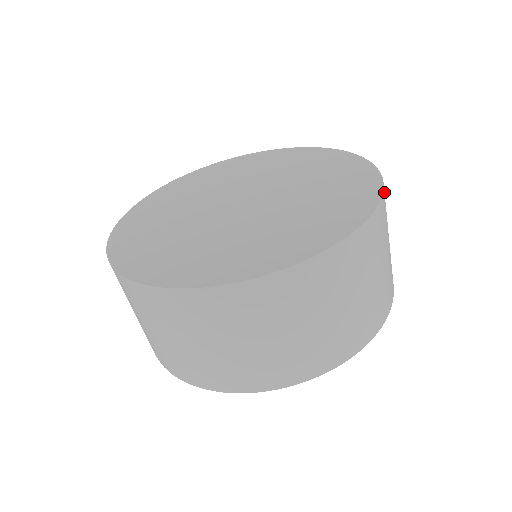
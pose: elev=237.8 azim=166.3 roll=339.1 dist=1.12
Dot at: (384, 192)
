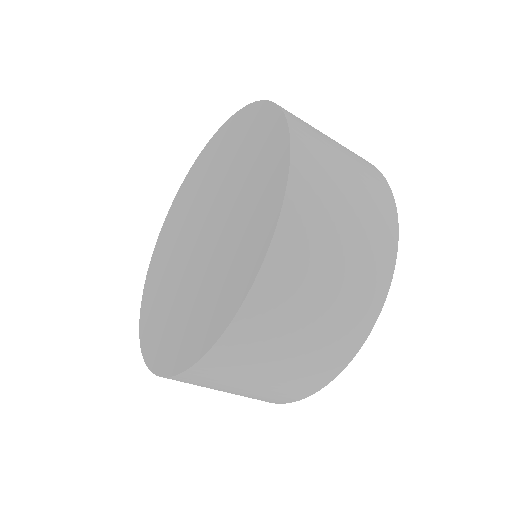
Dot at: occluded
